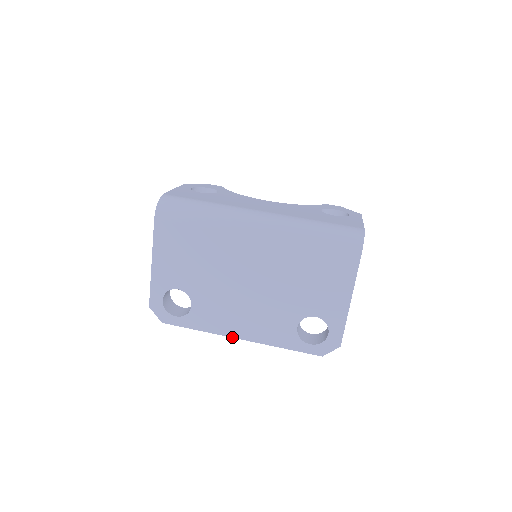
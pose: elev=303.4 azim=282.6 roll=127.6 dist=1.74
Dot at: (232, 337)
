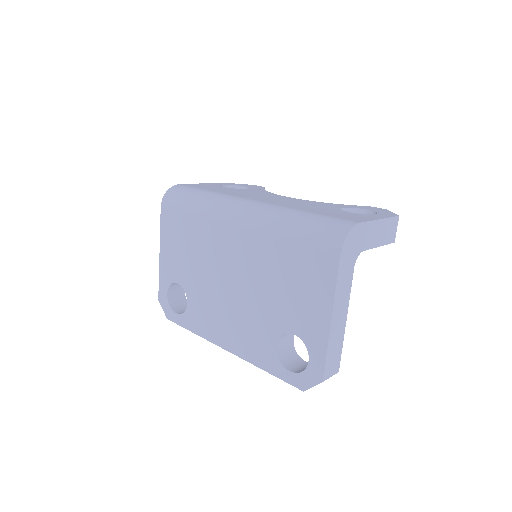
Dot at: (219, 346)
